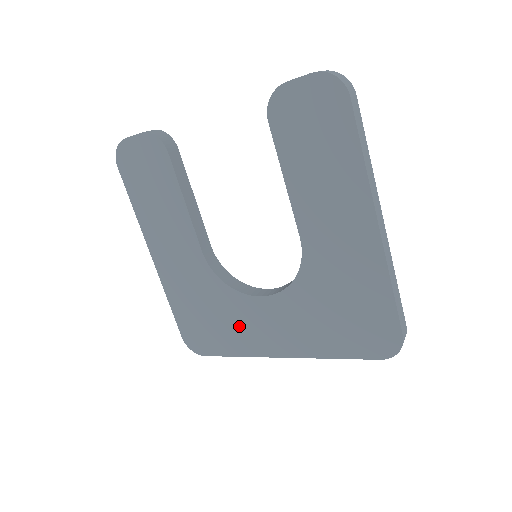
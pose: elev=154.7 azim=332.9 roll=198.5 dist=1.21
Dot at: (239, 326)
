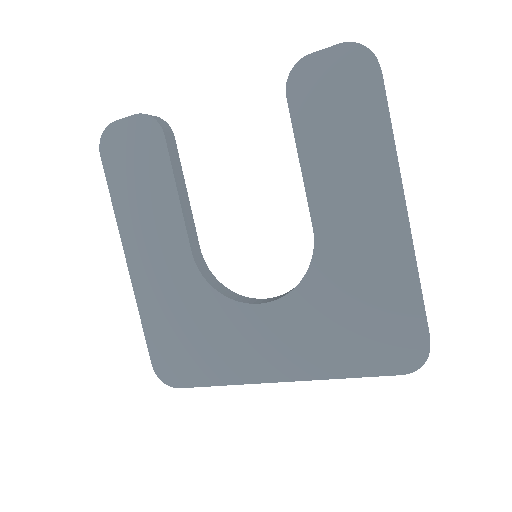
Dot at: (228, 344)
